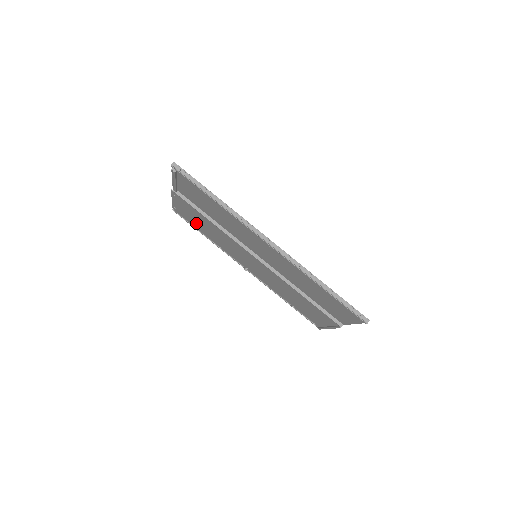
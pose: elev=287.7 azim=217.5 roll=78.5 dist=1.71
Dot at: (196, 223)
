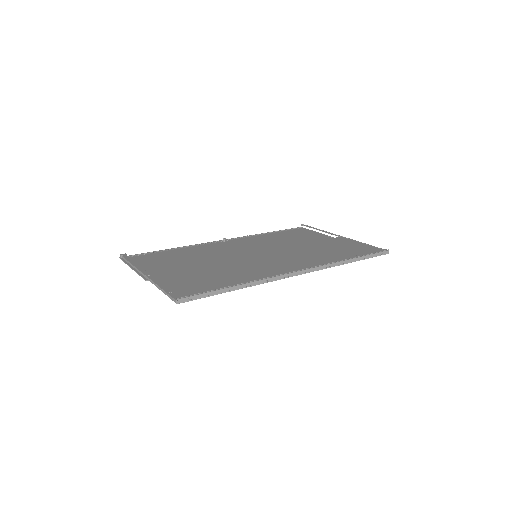
Dot at: (163, 258)
